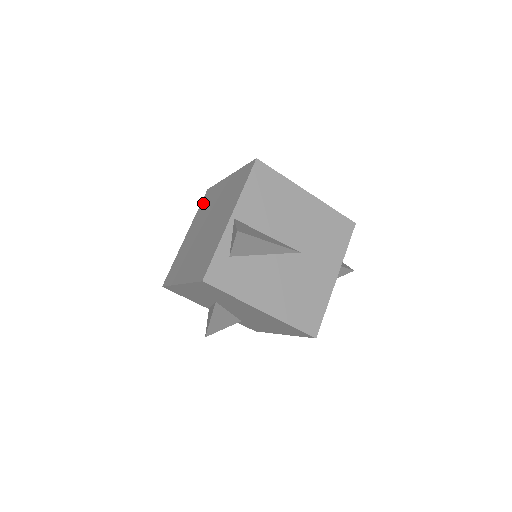
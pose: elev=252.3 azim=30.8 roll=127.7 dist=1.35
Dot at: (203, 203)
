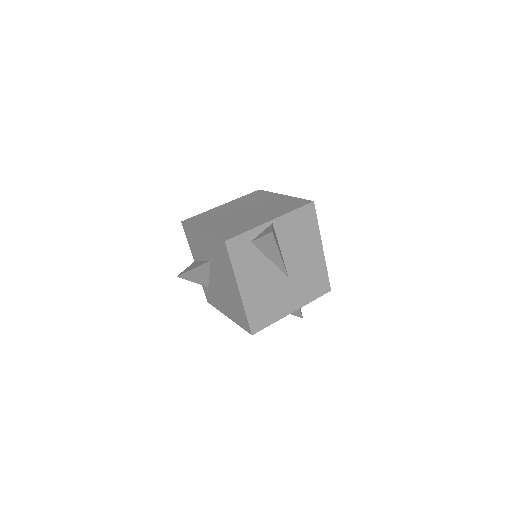
Dot at: (251, 195)
